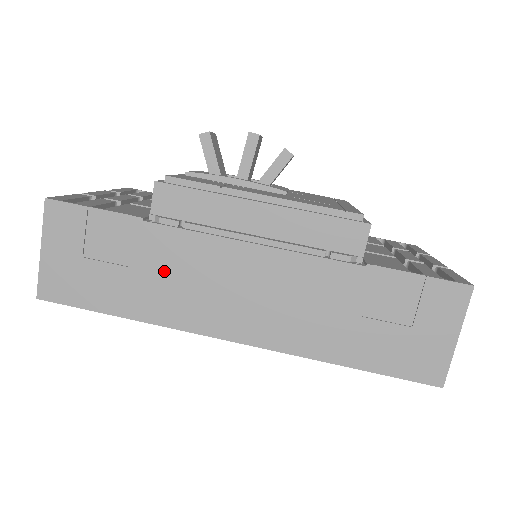
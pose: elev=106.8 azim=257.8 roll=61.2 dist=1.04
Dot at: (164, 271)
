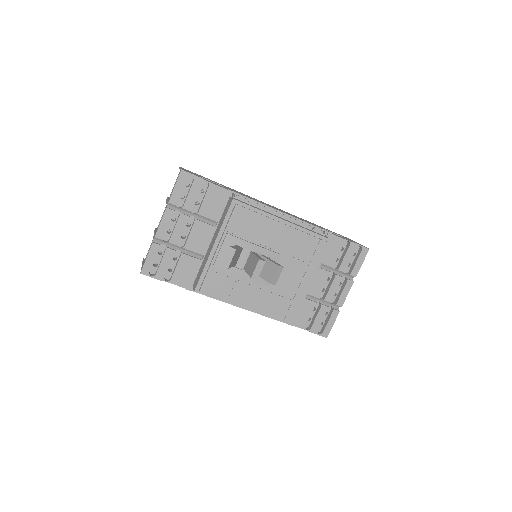
Dot at: occluded
